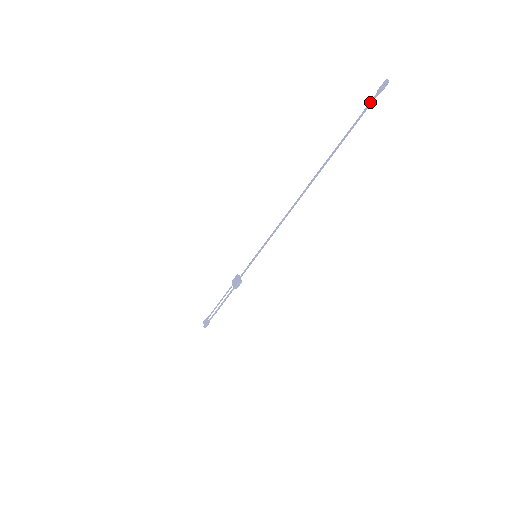
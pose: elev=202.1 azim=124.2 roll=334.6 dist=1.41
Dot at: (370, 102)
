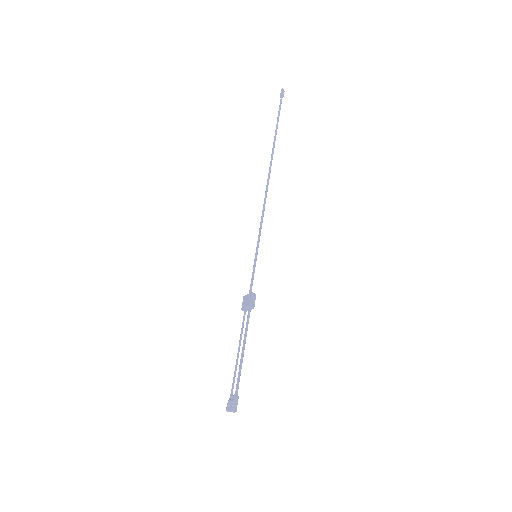
Dot at: (280, 102)
